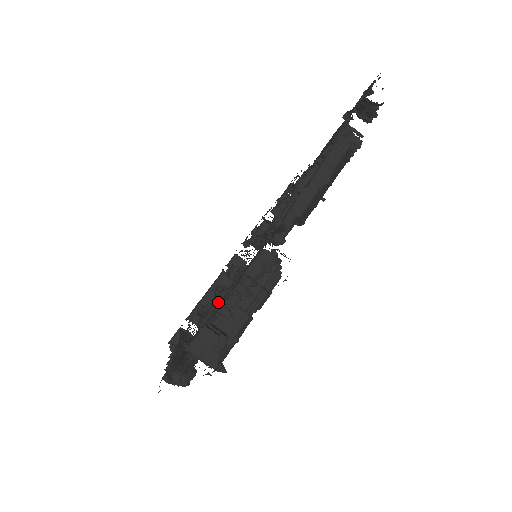
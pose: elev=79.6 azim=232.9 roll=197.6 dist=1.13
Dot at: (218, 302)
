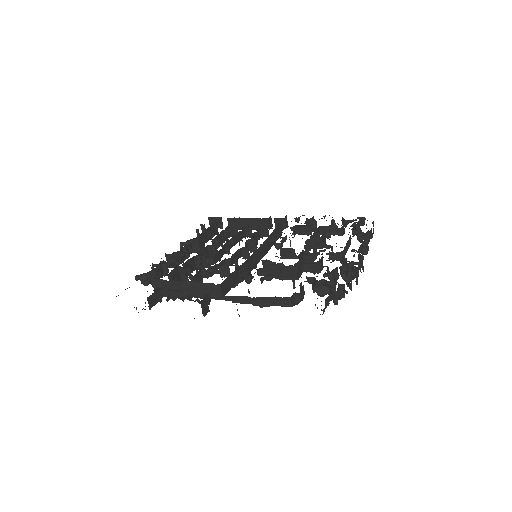
Dot at: (202, 263)
